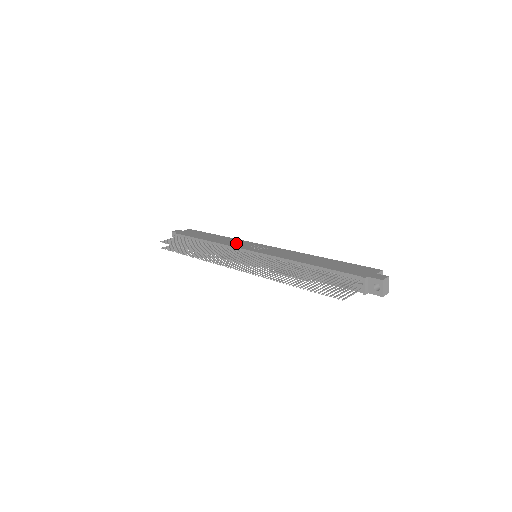
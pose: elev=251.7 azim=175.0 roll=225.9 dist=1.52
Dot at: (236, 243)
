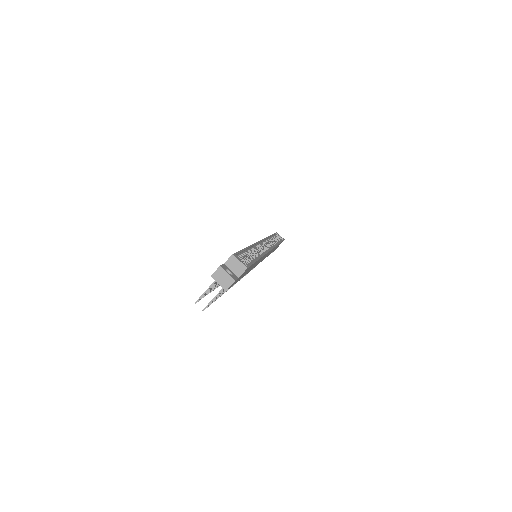
Dot at: occluded
